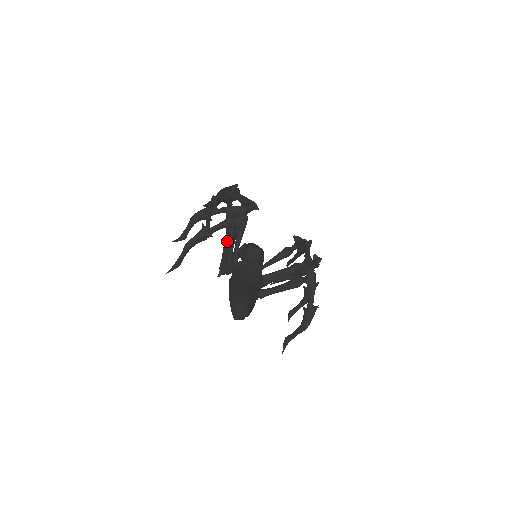
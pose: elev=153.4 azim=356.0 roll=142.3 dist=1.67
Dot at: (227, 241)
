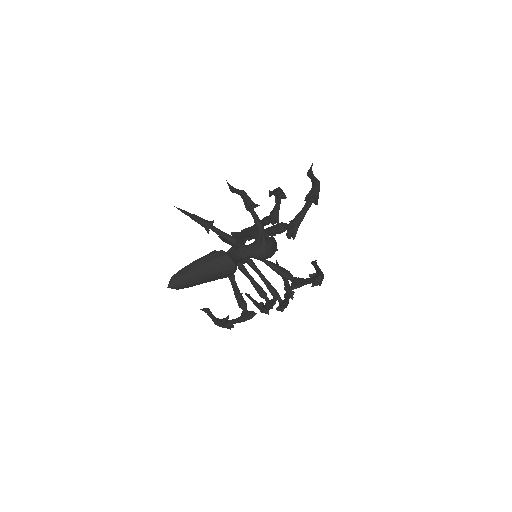
Dot at: occluded
